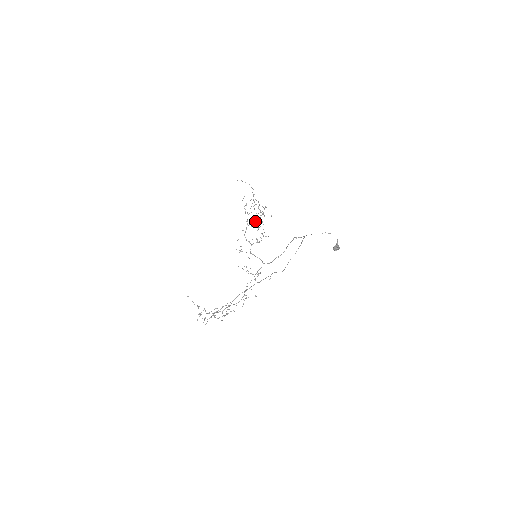
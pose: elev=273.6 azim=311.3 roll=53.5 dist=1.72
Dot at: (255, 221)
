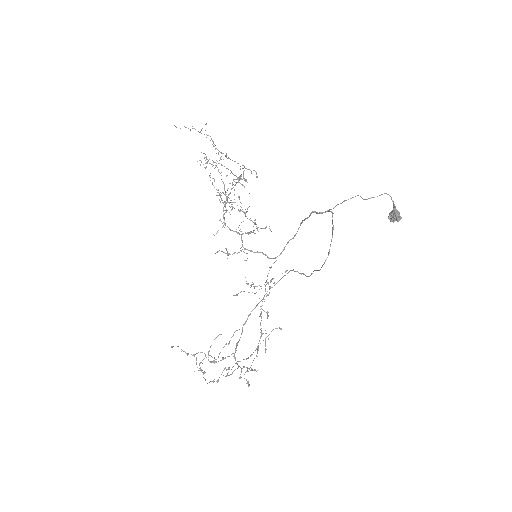
Dot at: (234, 199)
